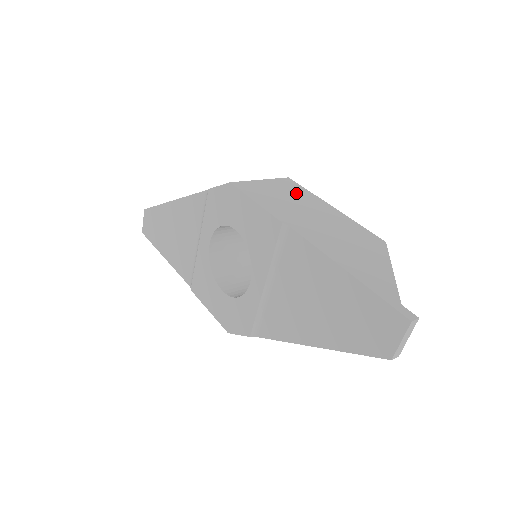
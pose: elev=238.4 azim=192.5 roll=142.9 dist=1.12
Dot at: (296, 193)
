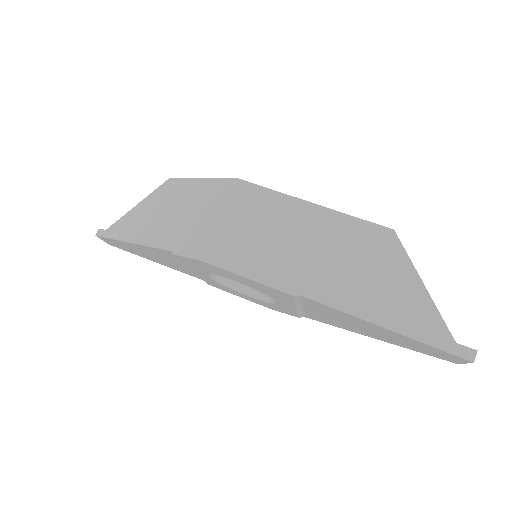
Dot at: (265, 212)
